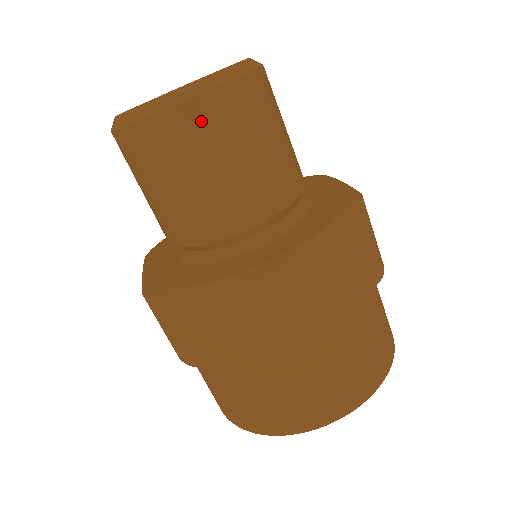
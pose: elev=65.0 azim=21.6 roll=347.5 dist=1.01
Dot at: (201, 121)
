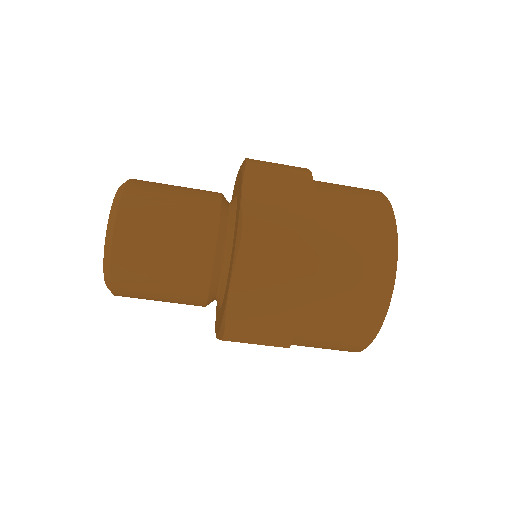
Dot at: (126, 288)
